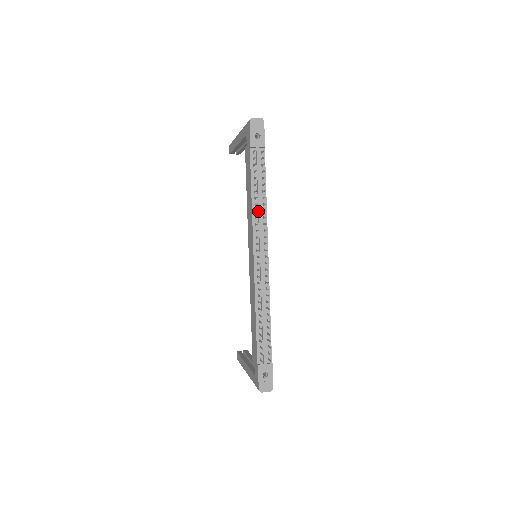
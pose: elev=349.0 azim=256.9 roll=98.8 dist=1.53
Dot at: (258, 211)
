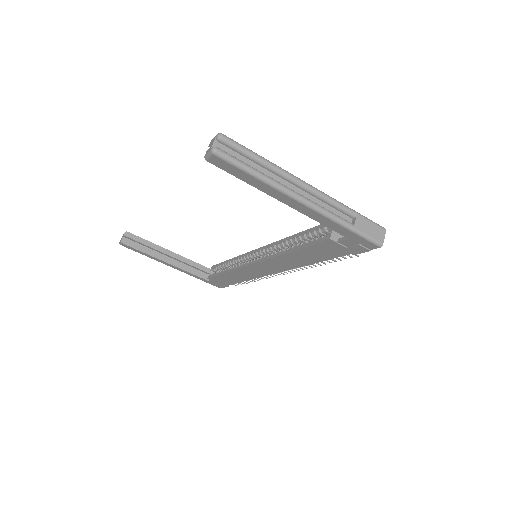
Dot at: occluded
